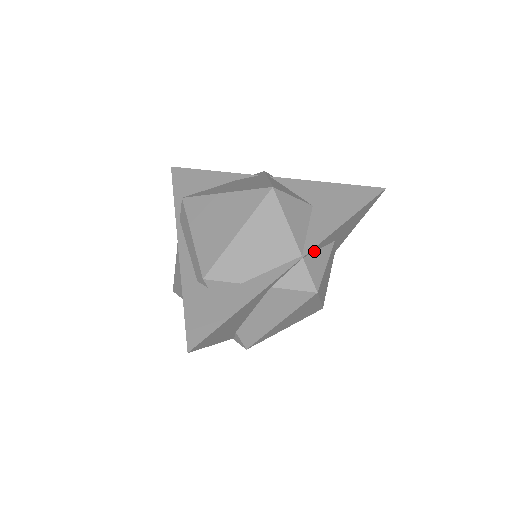
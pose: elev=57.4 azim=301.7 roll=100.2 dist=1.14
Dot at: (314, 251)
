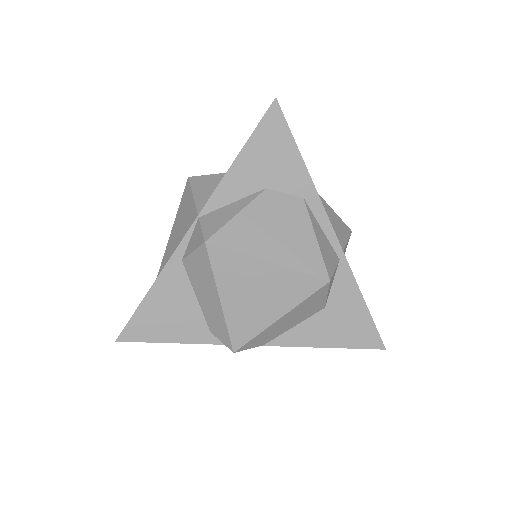
Dot at: (221, 207)
